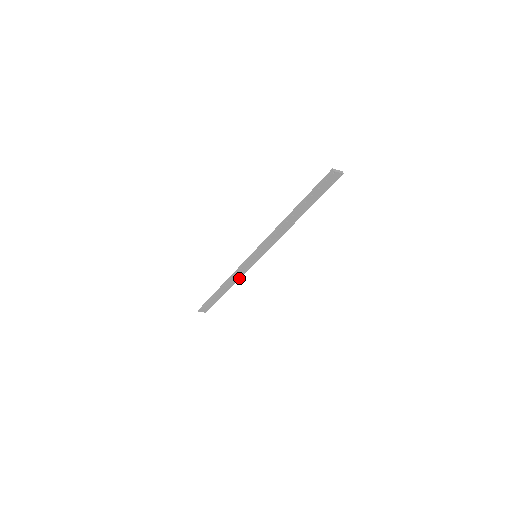
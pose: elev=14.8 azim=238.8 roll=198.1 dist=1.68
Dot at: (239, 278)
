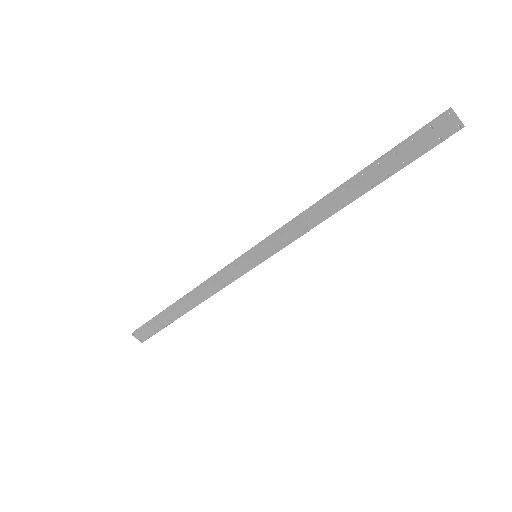
Dot at: (214, 292)
